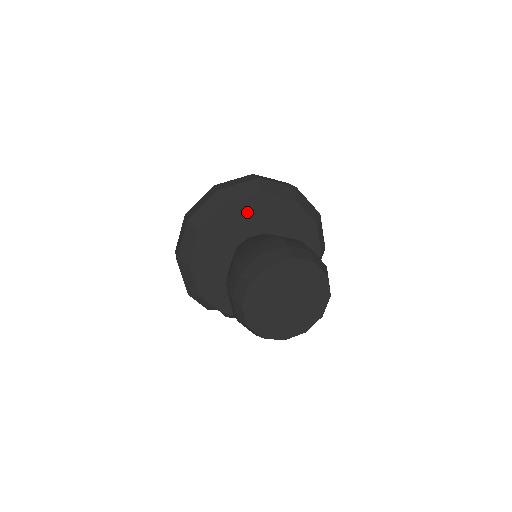
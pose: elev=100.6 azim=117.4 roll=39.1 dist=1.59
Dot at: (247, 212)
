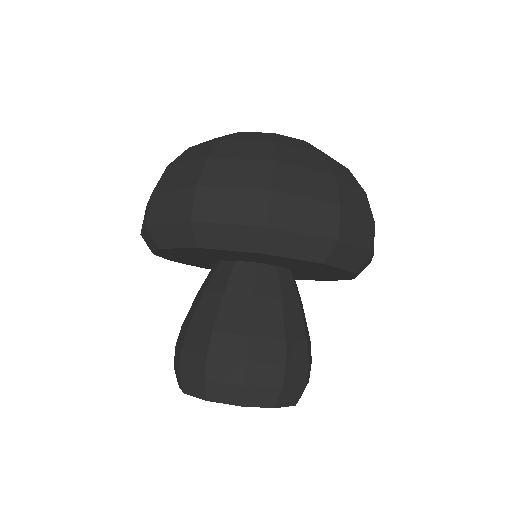
Dot at: (283, 260)
